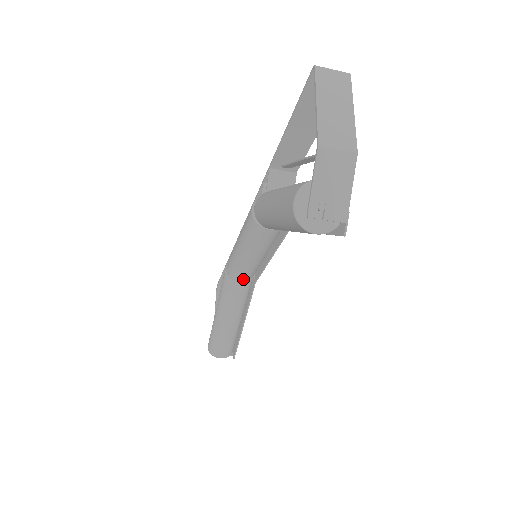
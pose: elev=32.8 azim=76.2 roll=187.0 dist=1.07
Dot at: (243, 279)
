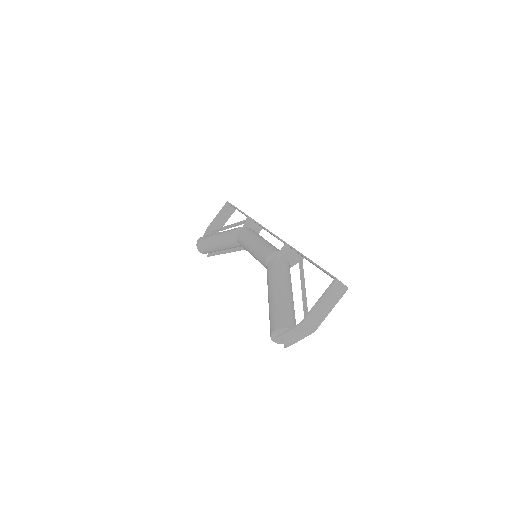
Dot at: occluded
